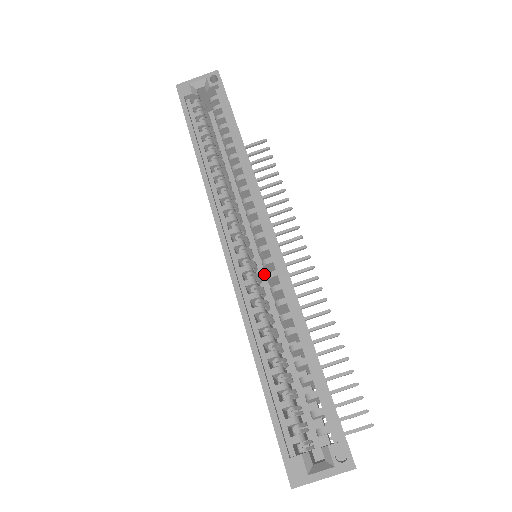
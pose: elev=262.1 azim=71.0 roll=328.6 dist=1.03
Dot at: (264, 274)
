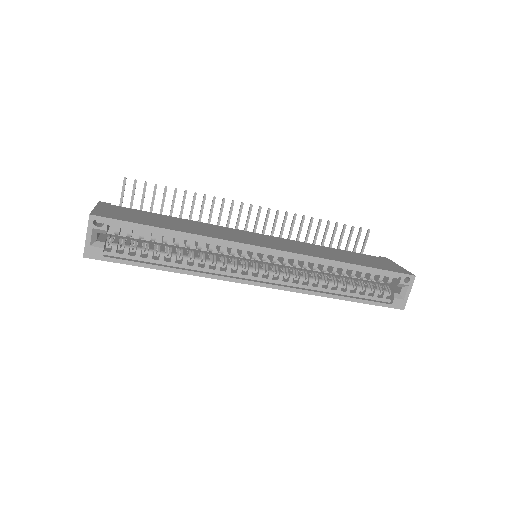
Dot at: occluded
